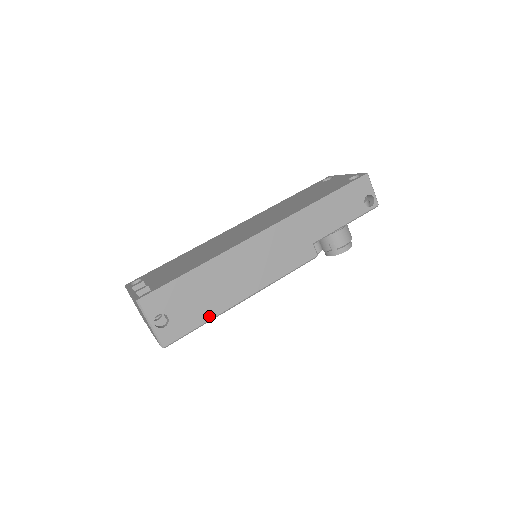
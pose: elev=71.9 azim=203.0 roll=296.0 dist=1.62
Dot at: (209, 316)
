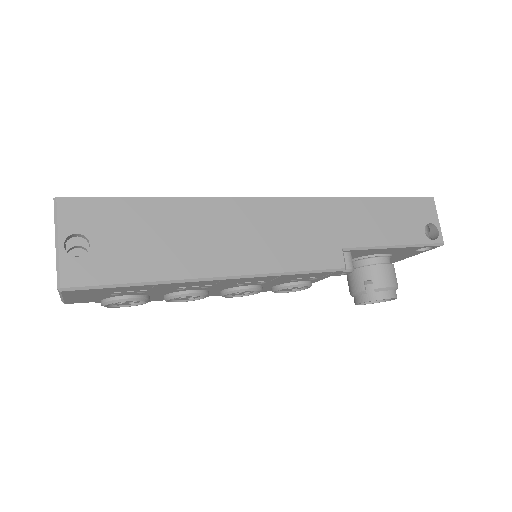
Dot at: (154, 275)
